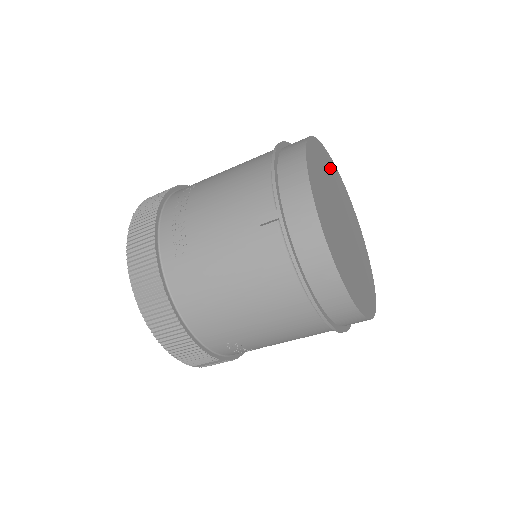
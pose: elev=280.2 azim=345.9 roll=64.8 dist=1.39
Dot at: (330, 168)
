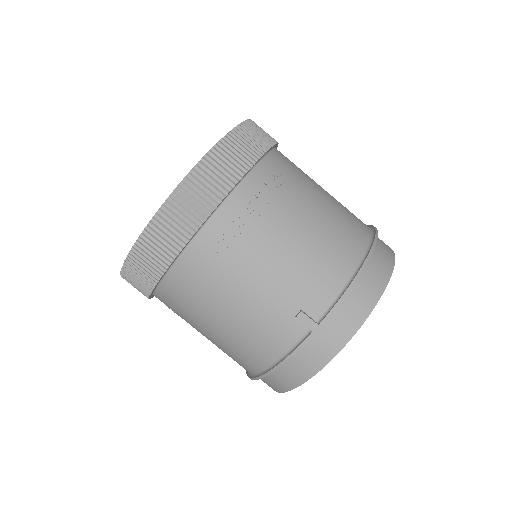
Dot at: occluded
